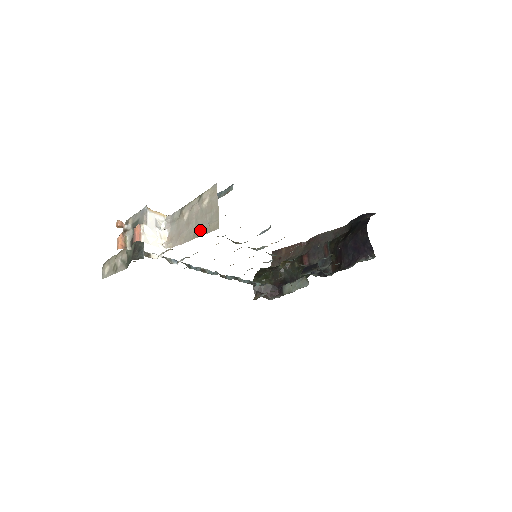
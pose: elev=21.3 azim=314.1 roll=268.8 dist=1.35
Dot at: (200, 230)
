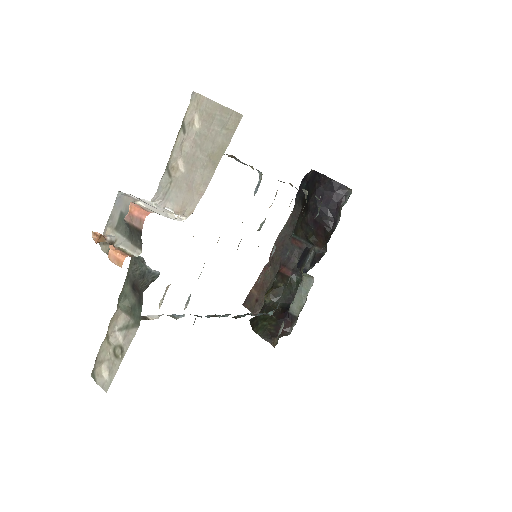
Dot at: (217, 148)
